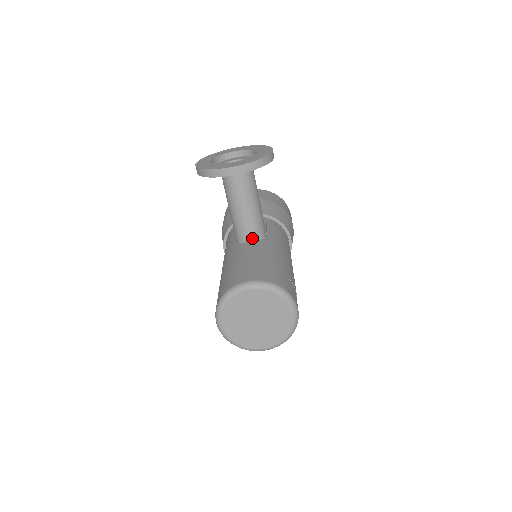
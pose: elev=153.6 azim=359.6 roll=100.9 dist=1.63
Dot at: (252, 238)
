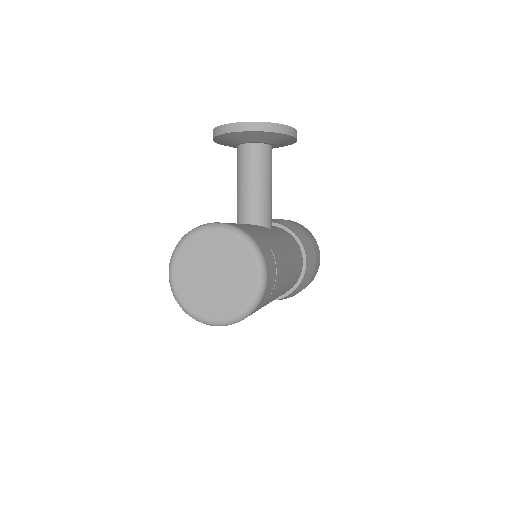
Dot at: (252, 221)
